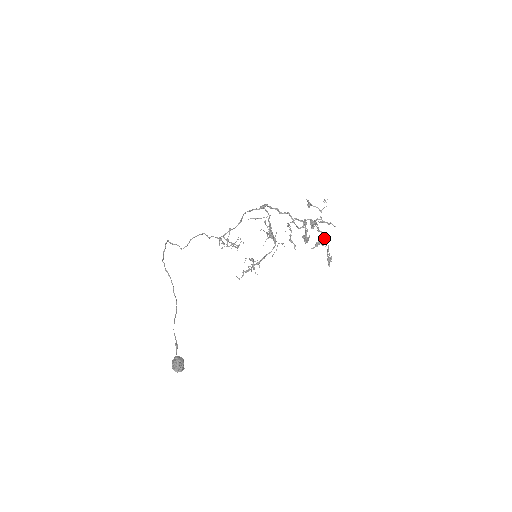
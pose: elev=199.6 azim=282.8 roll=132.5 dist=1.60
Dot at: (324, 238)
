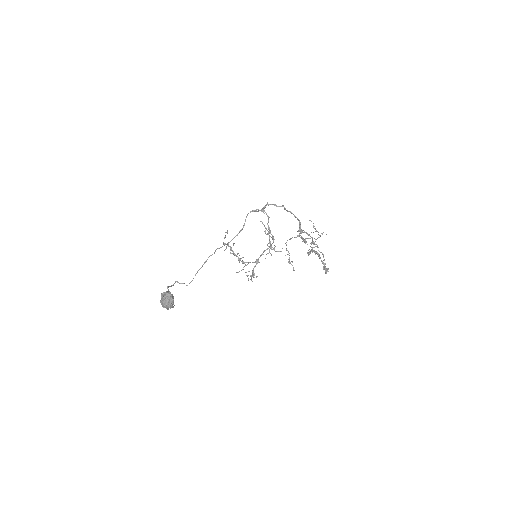
Dot at: (319, 251)
